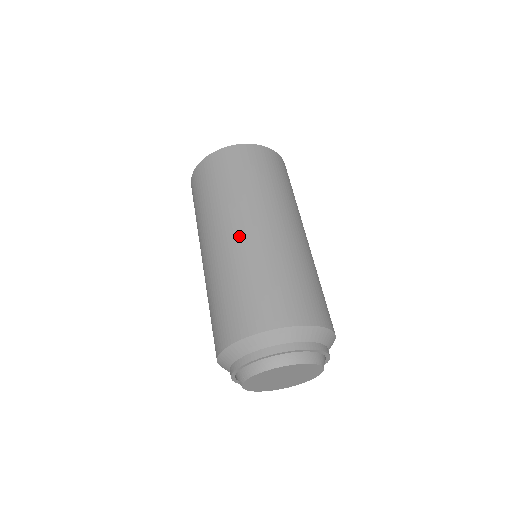
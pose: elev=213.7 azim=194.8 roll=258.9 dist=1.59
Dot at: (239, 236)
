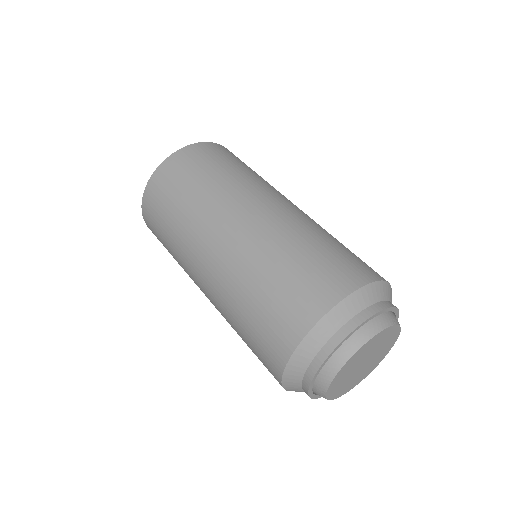
Dot at: (213, 263)
